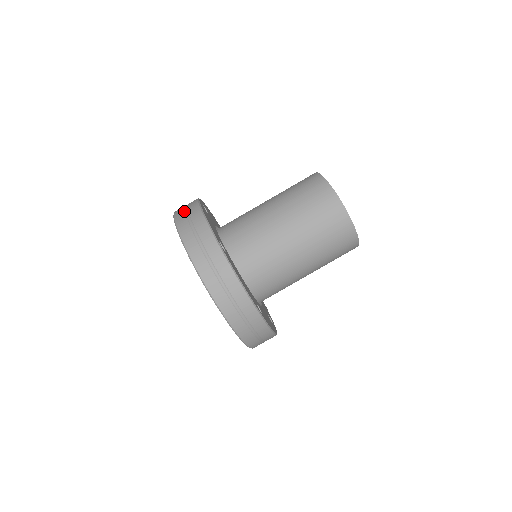
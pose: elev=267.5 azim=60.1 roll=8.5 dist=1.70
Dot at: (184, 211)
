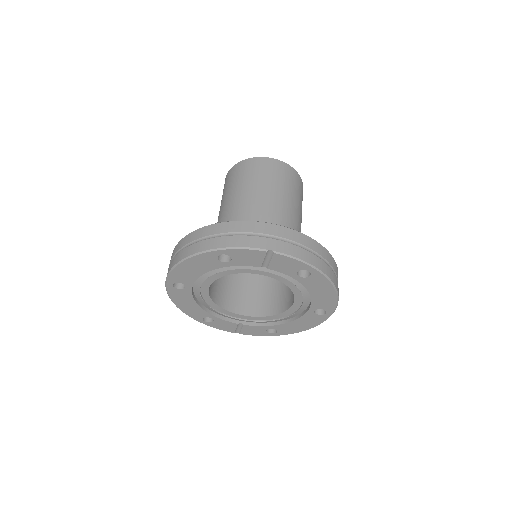
Dot at: occluded
